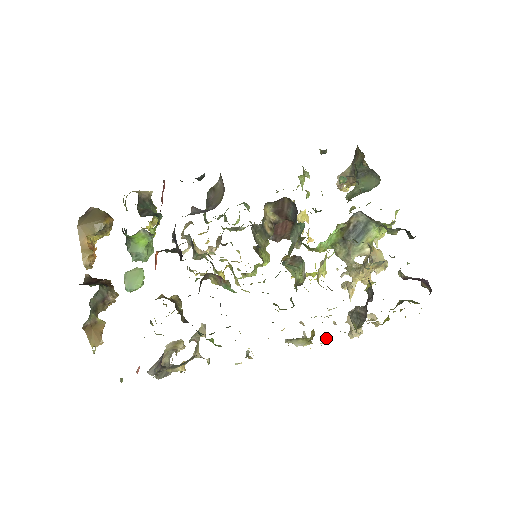
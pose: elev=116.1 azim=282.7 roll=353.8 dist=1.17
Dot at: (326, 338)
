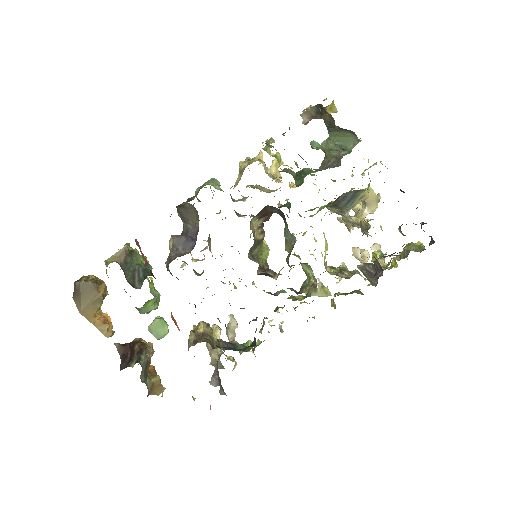
Dot at: occluded
